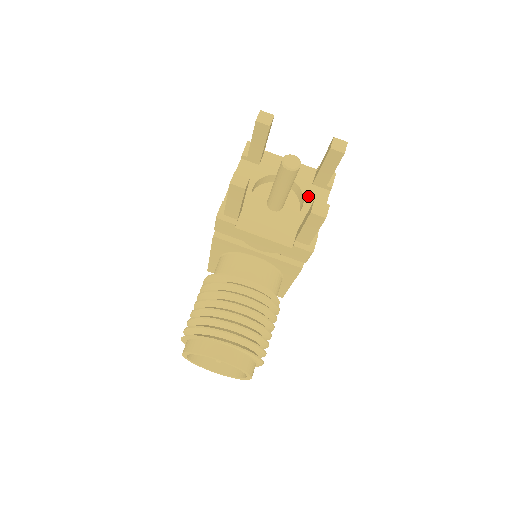
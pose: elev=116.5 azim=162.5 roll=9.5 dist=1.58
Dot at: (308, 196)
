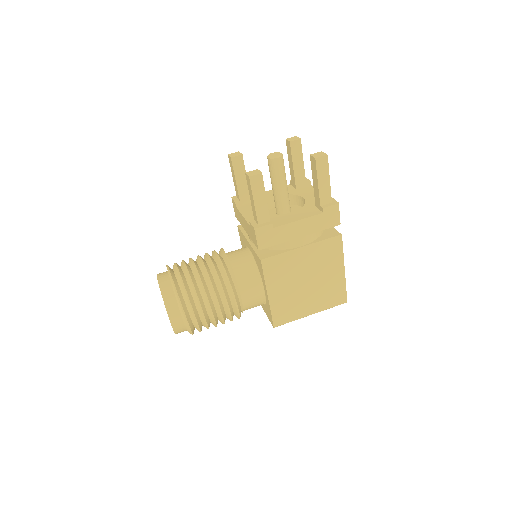
Dot at: (303, 210)
